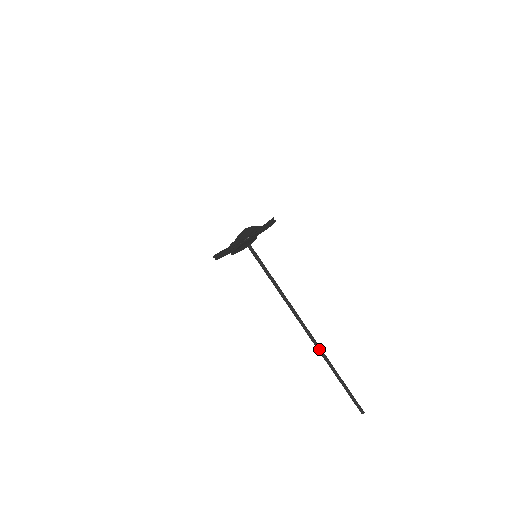
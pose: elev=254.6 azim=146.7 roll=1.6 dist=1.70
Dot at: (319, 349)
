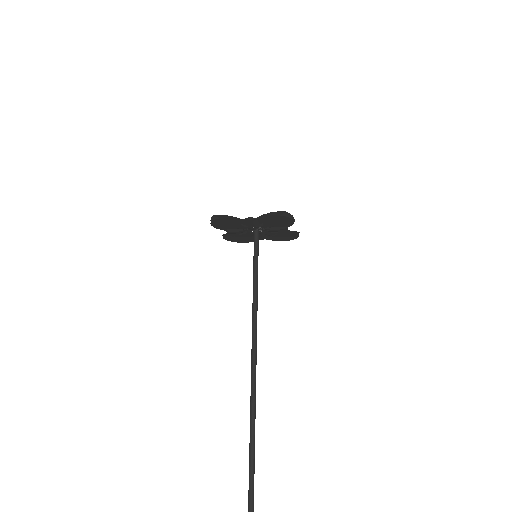
Dot at: (254, 434)
